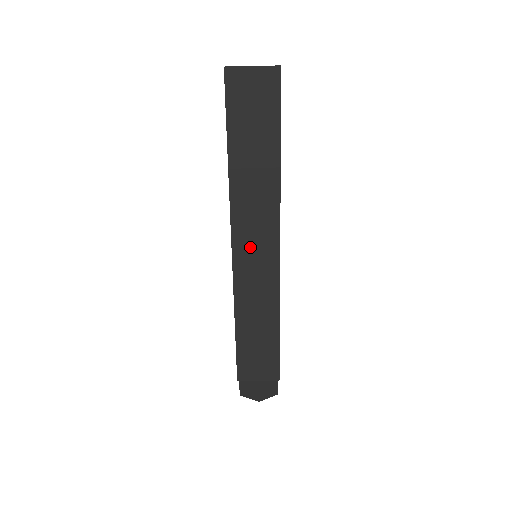
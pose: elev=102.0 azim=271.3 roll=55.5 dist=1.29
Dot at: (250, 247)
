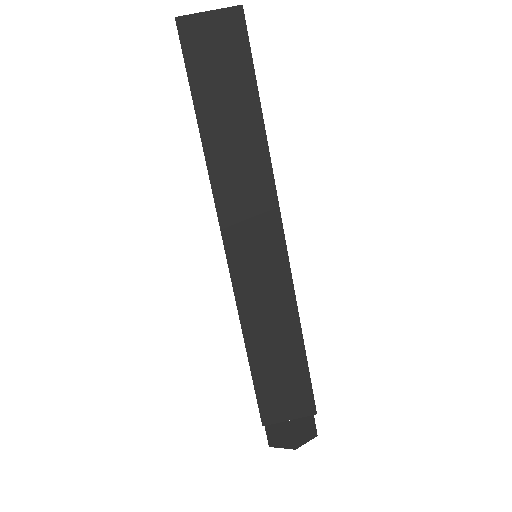
Dot at: (246, 240)
